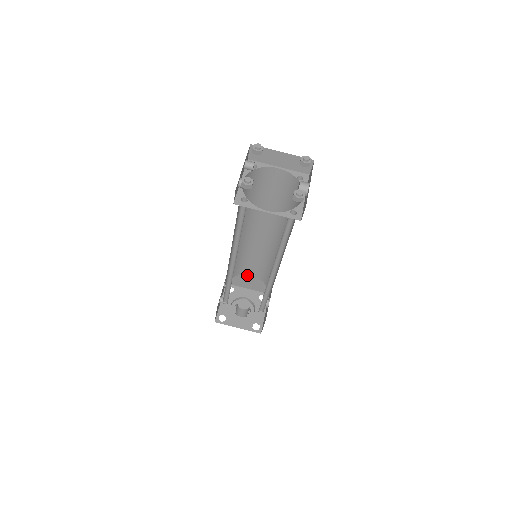
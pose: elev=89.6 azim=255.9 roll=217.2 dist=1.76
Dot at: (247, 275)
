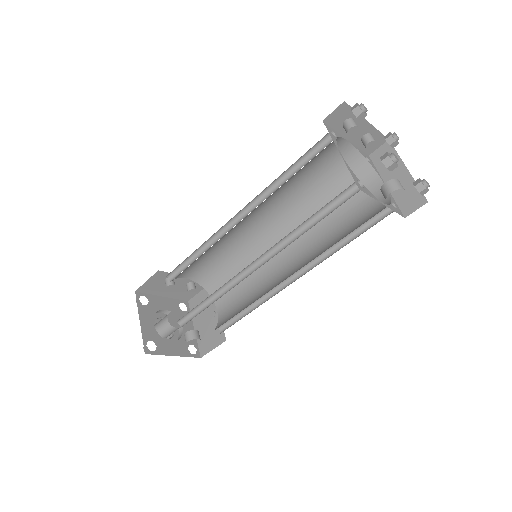
Dot at: (214, 308)
